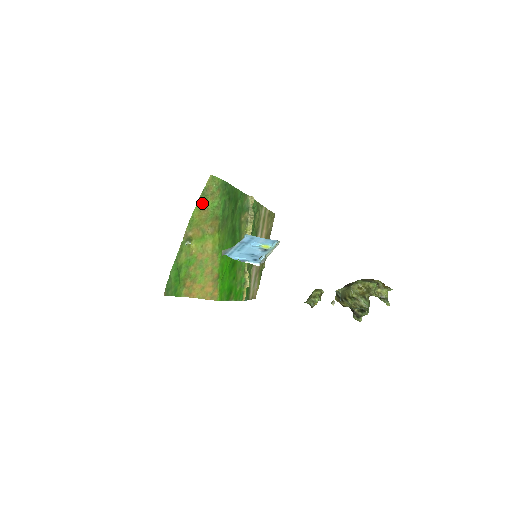
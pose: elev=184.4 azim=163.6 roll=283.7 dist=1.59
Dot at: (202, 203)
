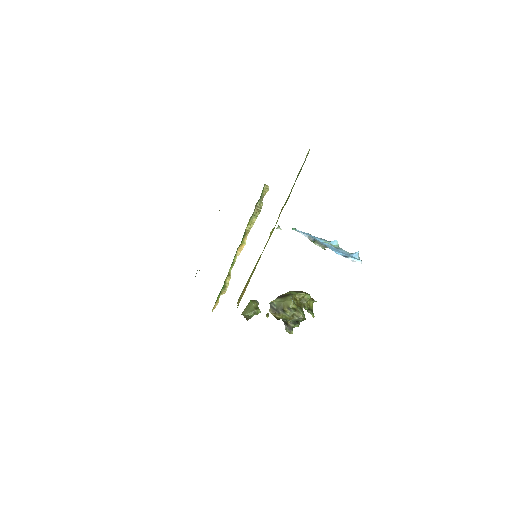
Dot at: (295, 180)
